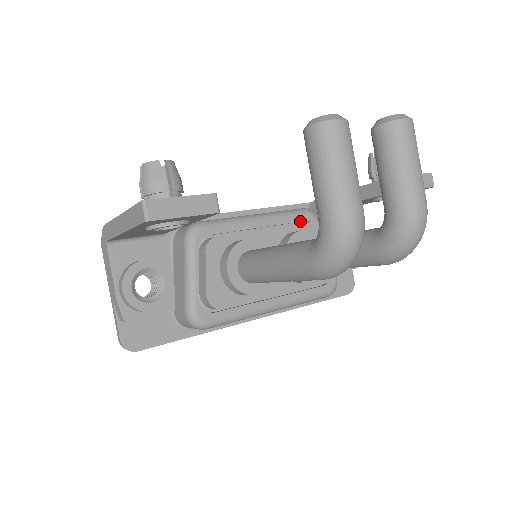
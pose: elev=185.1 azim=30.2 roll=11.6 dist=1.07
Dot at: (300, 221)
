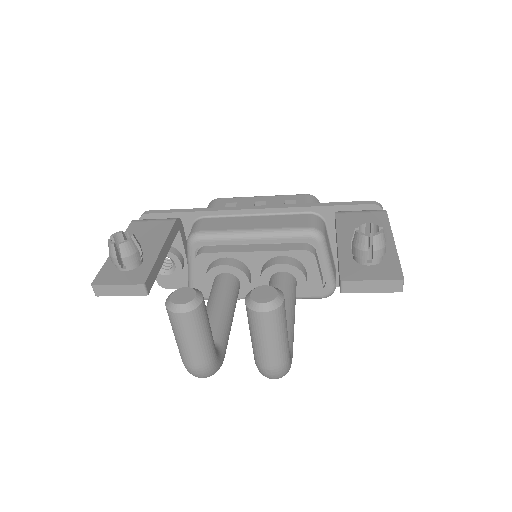
Dot at: (298, 242)
